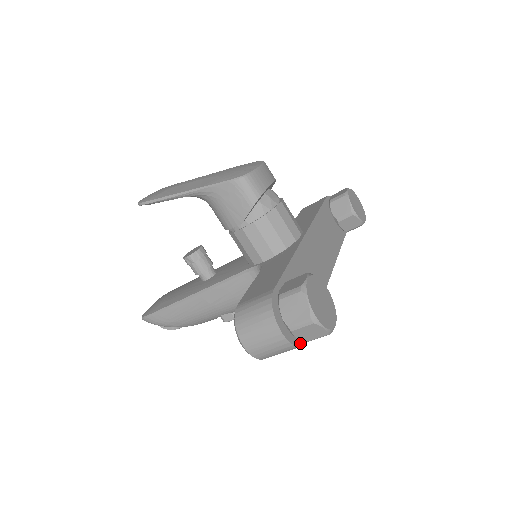
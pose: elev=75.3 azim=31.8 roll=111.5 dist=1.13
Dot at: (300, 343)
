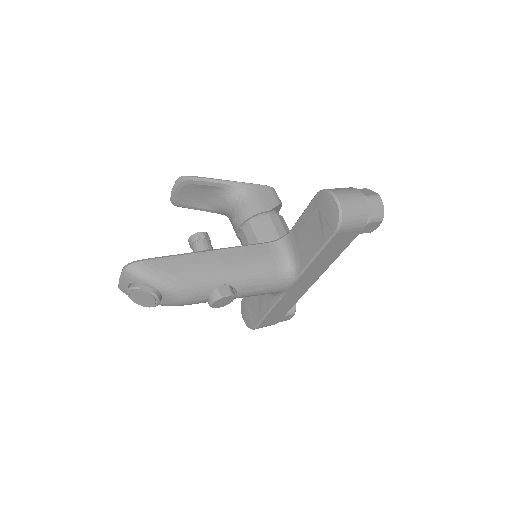
Dot at: (366, 219)
